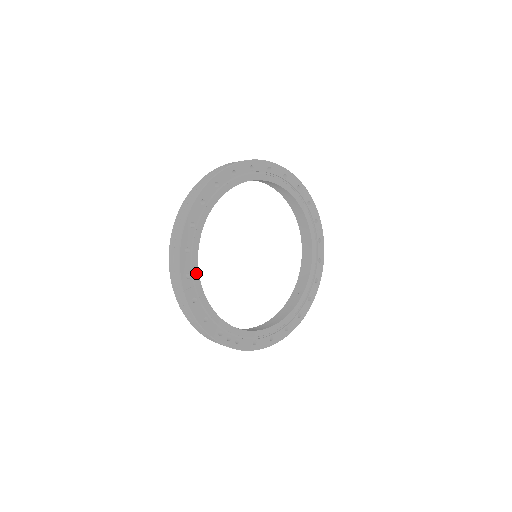
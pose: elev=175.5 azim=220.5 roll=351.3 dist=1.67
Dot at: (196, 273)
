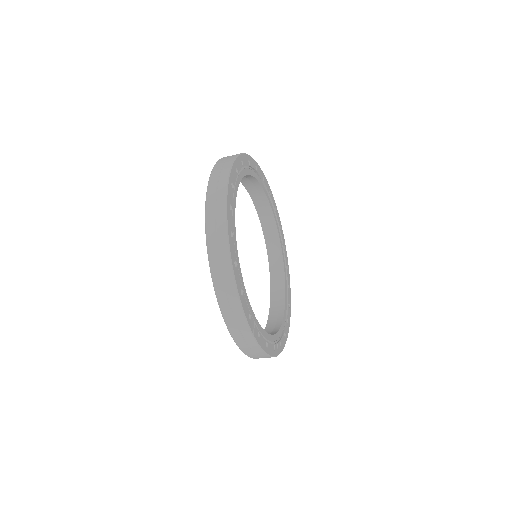
Dot at: (250, 309)
